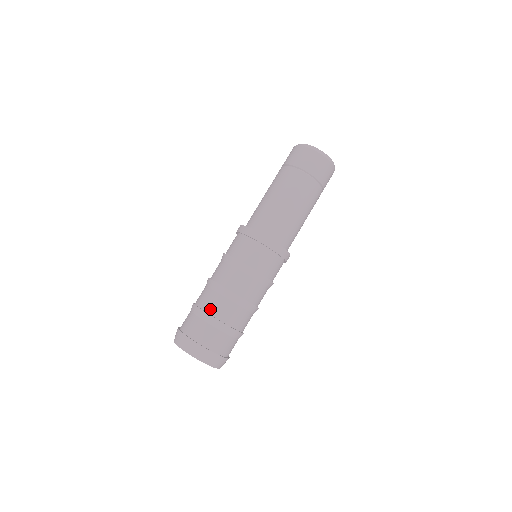
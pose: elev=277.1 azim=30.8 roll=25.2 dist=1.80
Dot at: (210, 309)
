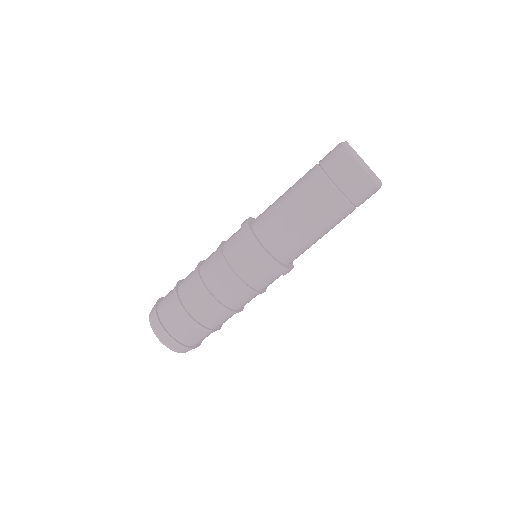
Dot at: (213, 326)
